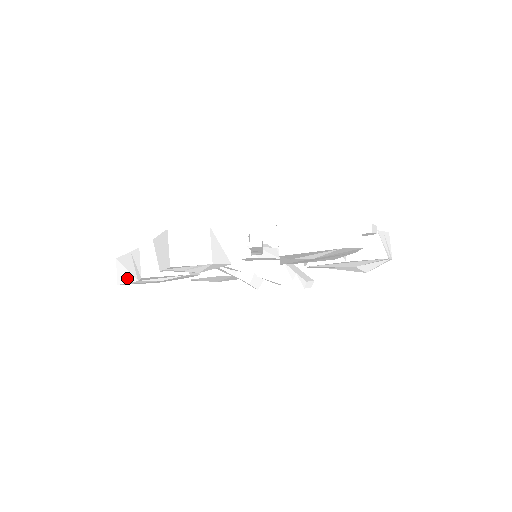
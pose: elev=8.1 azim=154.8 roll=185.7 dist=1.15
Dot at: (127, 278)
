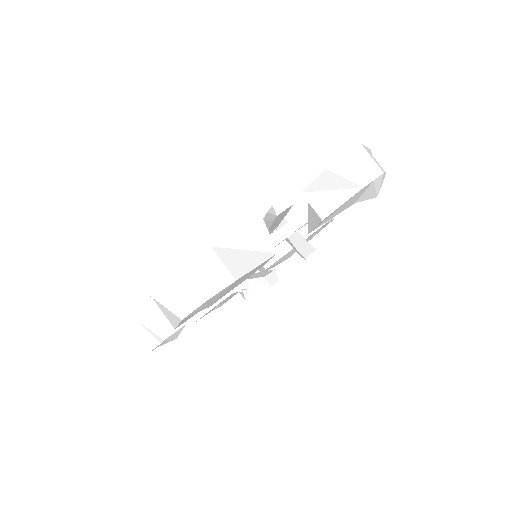
Dot at: occluded
